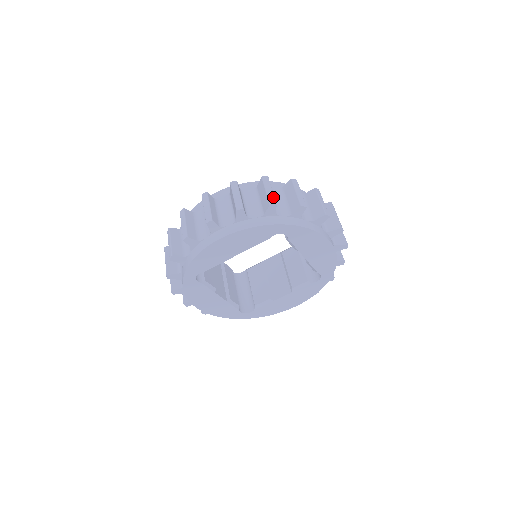
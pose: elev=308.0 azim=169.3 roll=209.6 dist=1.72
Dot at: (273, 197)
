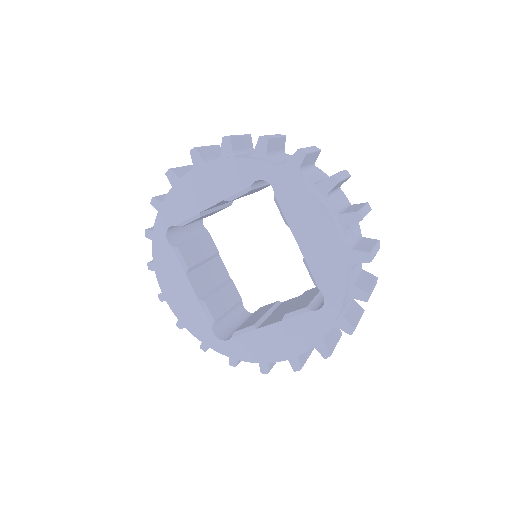
Dot at: (271, 136)
